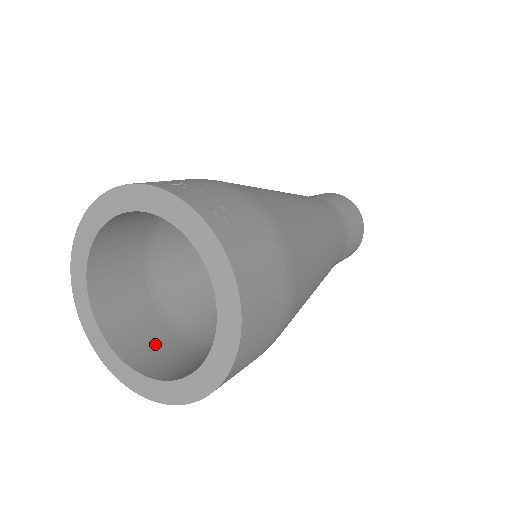
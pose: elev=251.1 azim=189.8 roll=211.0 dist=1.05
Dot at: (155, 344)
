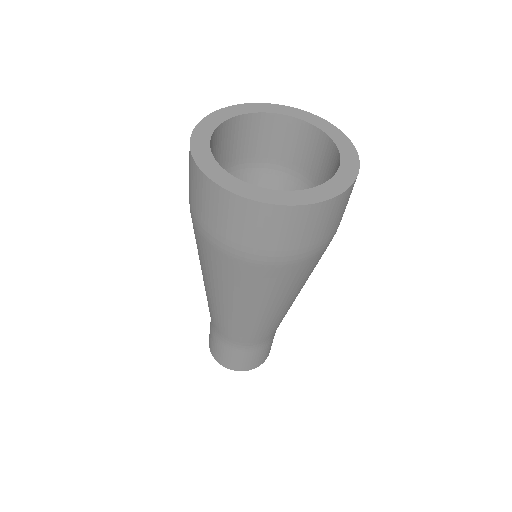
Dot at: occluded
